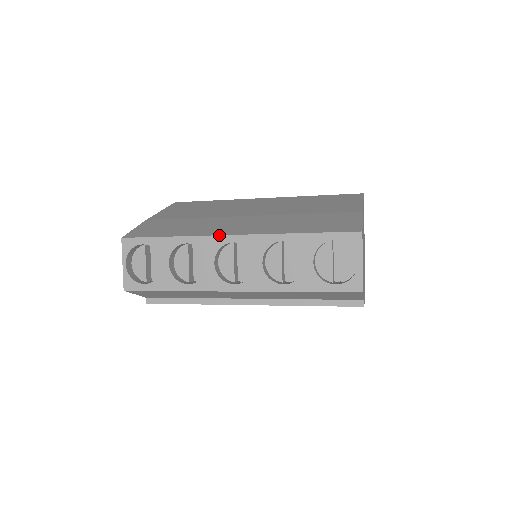
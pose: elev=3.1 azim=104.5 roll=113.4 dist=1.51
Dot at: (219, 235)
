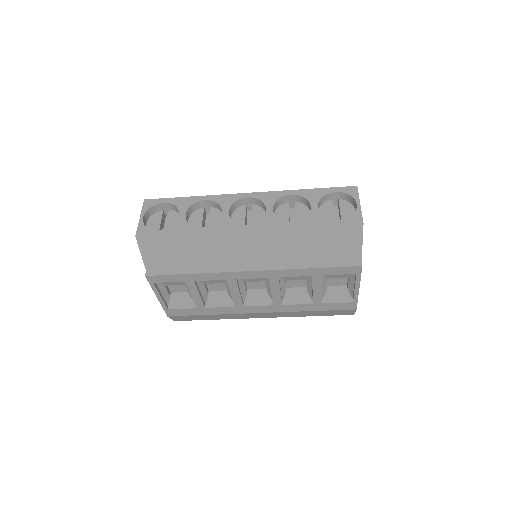
Dot at: occluded
